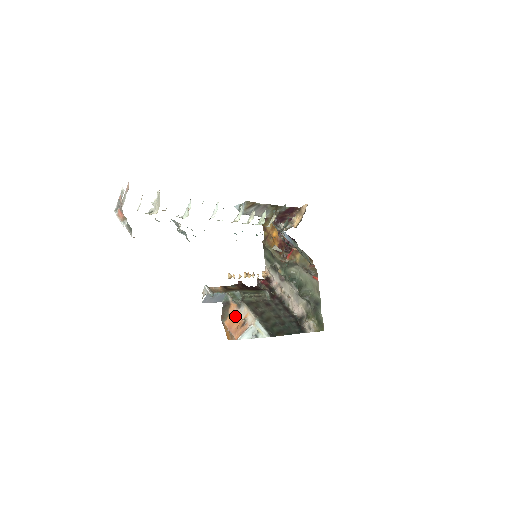
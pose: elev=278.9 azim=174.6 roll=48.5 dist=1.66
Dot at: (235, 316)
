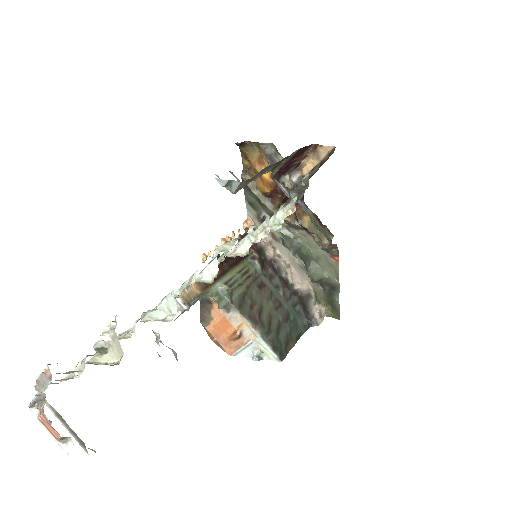
Dot at: (222, 322)
